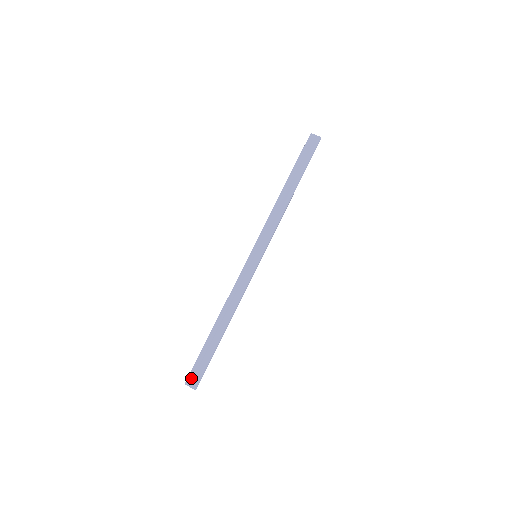
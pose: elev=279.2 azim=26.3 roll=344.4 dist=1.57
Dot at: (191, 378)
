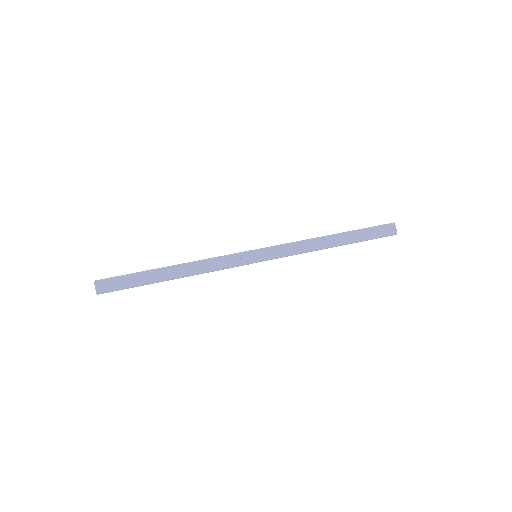
Dot at: (104, 282)
